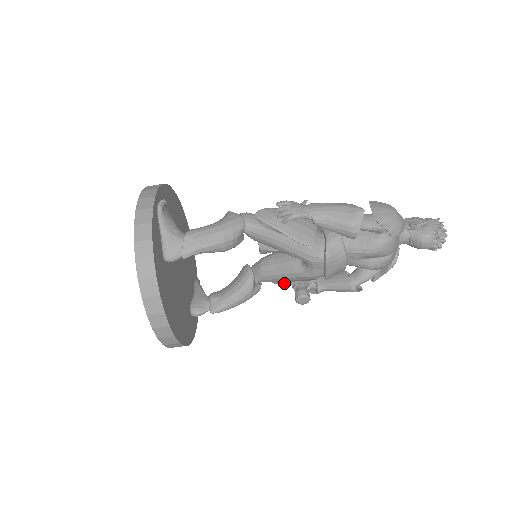
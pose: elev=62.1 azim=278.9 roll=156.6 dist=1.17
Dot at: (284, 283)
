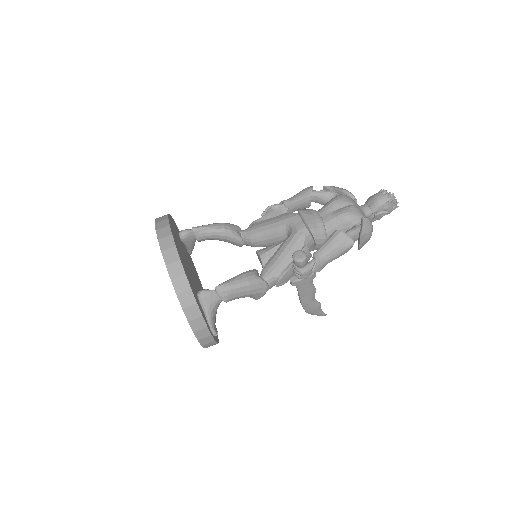
Dot at: (286, 270)
